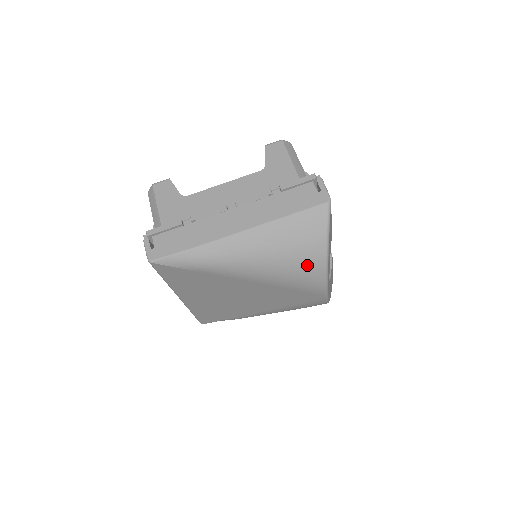
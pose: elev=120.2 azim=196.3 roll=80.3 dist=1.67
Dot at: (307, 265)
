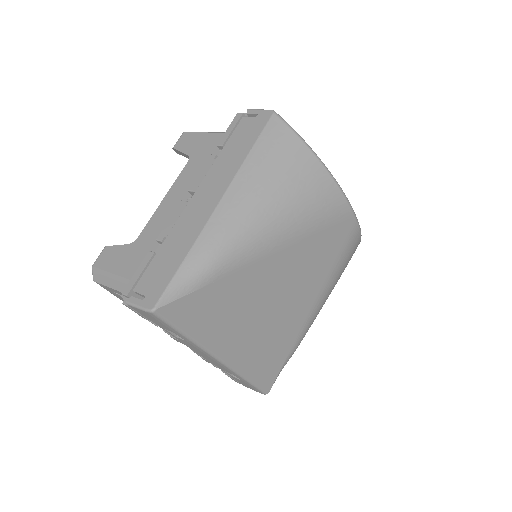
Dot at: (311, 184)
